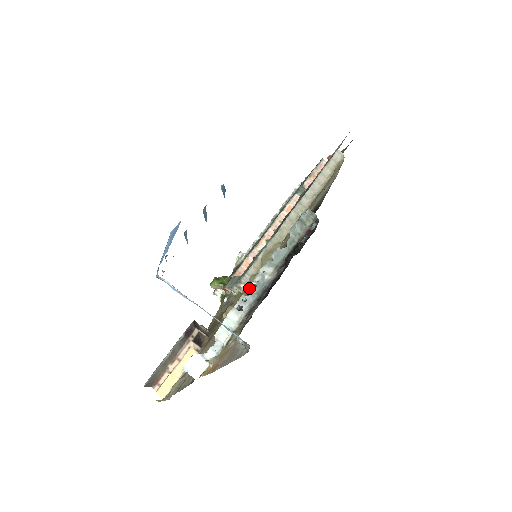
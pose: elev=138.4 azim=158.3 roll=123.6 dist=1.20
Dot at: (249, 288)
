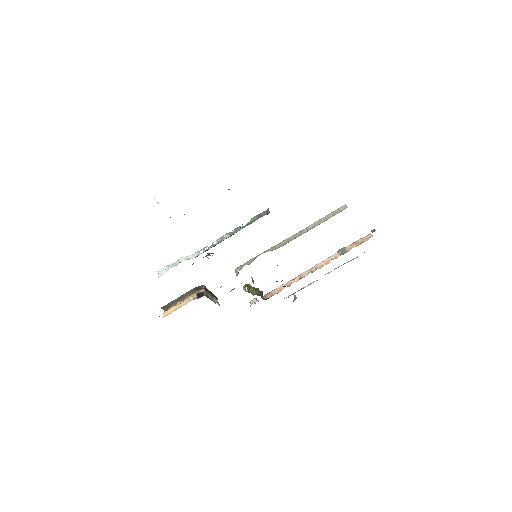
Dot at: occluded
